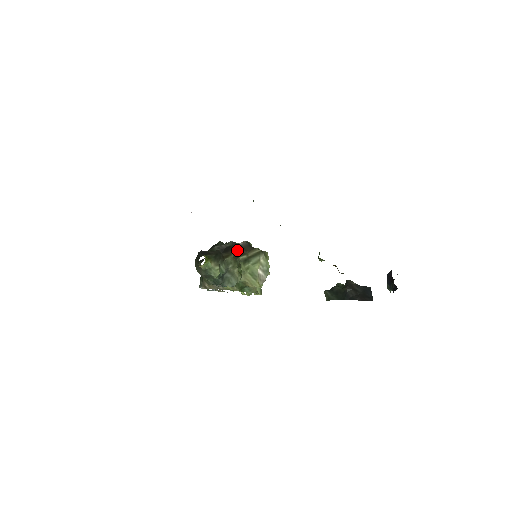
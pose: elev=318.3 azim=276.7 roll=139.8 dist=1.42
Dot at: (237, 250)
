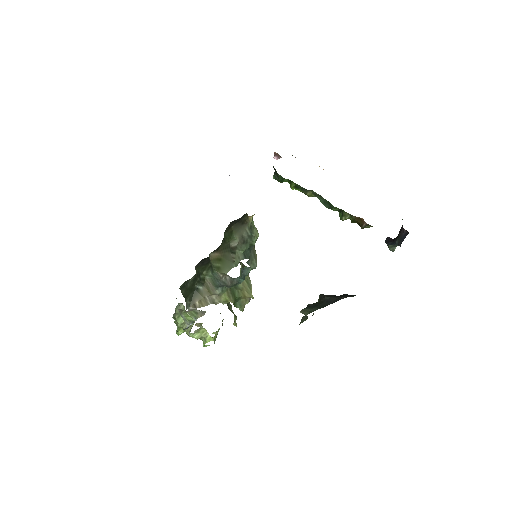
Dot at: occluded
